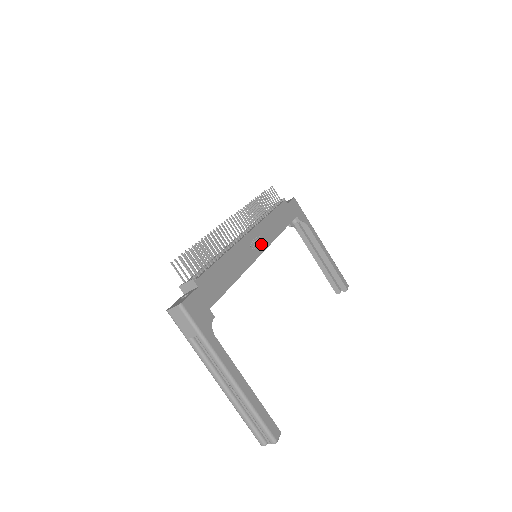
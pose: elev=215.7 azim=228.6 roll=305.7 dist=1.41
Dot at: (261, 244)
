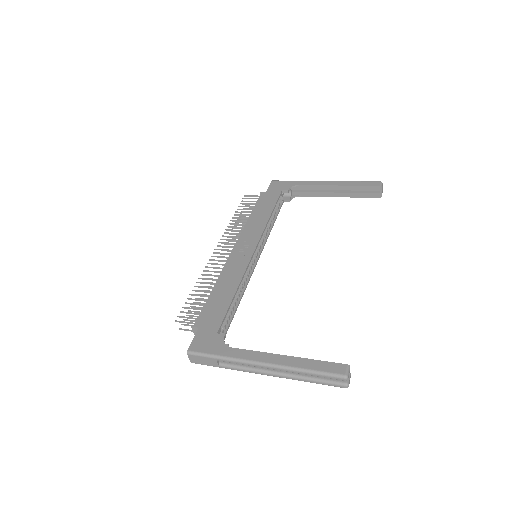
Dot at: (250, 245)
